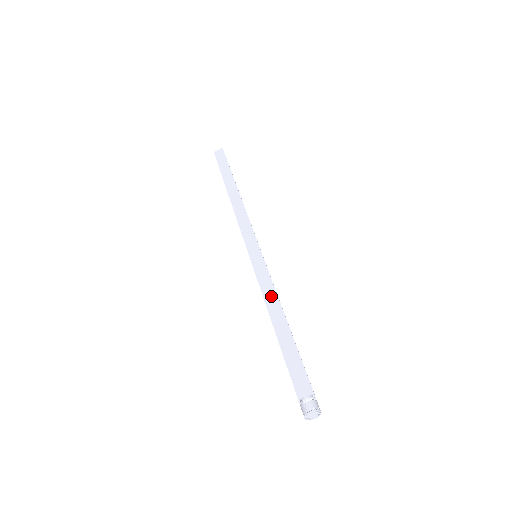
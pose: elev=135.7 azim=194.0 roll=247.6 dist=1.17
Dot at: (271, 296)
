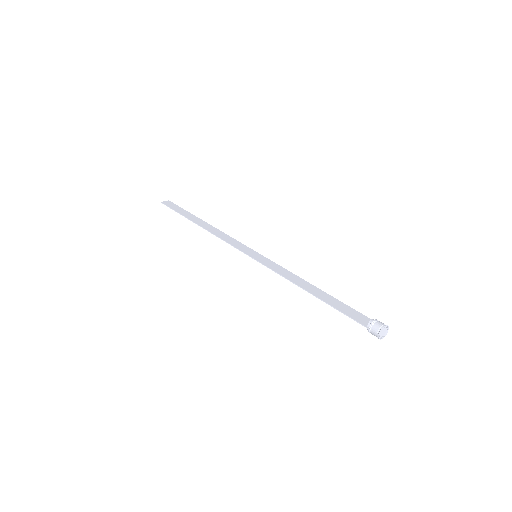
Dot at: (290, 275)
